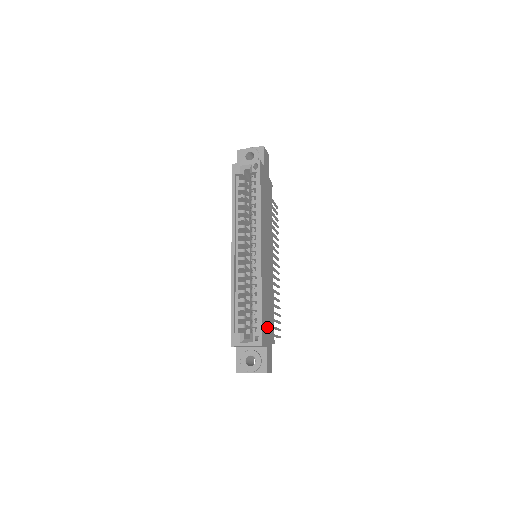
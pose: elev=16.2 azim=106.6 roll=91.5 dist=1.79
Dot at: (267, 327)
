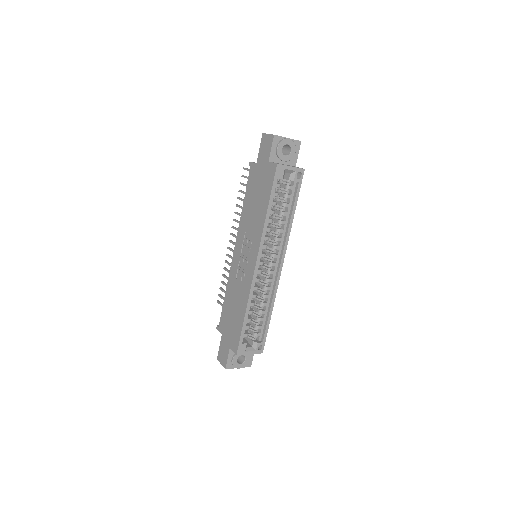
Dot at: occluded
